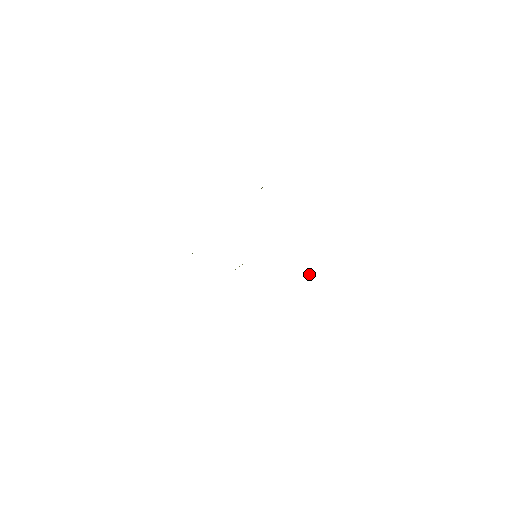
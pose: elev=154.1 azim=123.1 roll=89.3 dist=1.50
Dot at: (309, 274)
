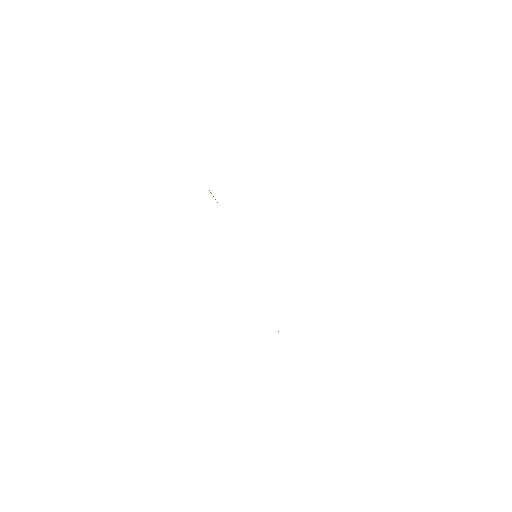
Dot at: occluded
